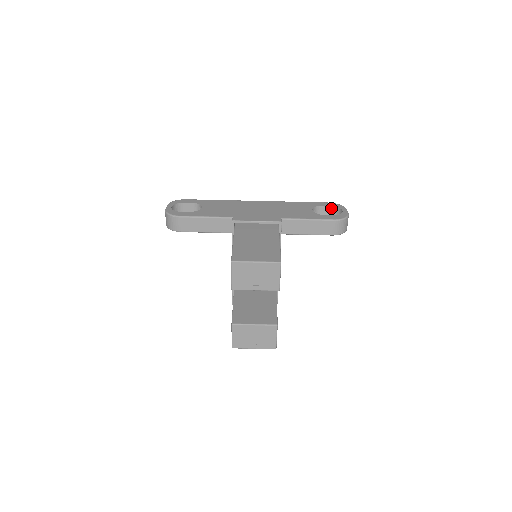
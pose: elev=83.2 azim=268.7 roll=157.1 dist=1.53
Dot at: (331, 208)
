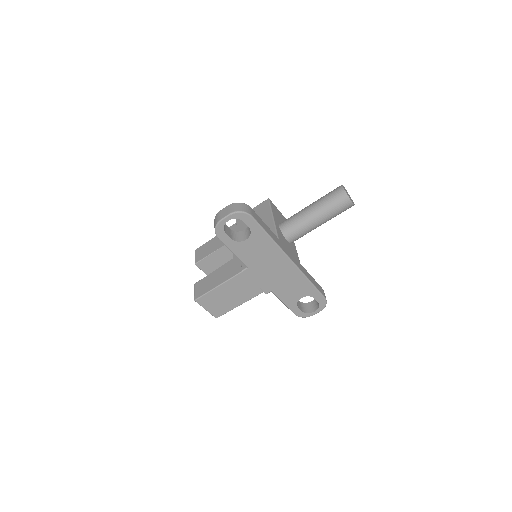
Dot at: (318, 302)
